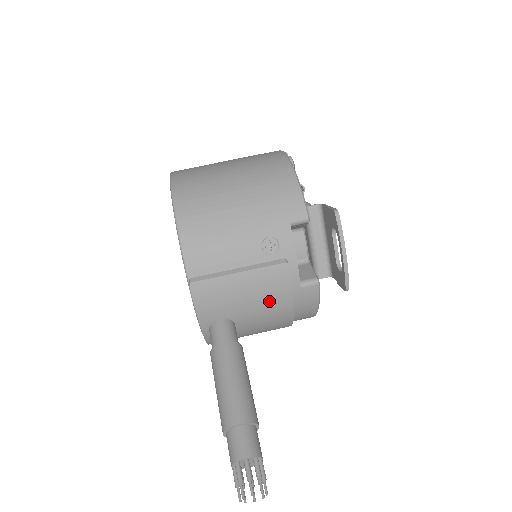
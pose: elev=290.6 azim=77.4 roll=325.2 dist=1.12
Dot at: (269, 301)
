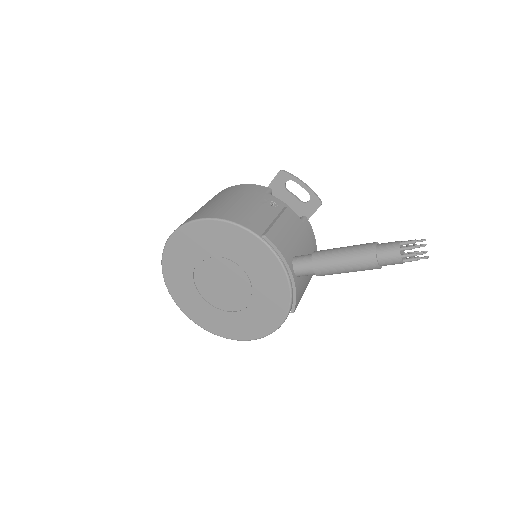
Dot at: (301, 234)
